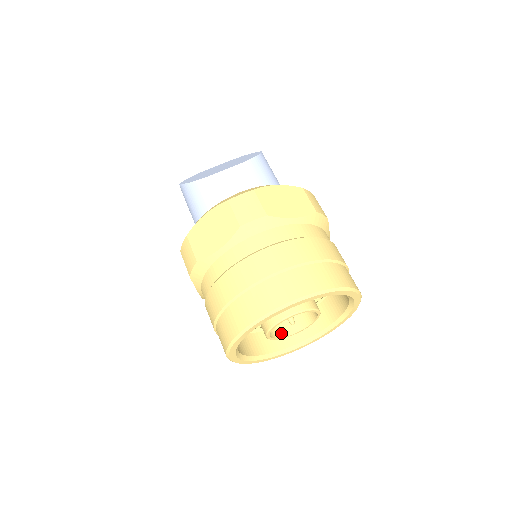
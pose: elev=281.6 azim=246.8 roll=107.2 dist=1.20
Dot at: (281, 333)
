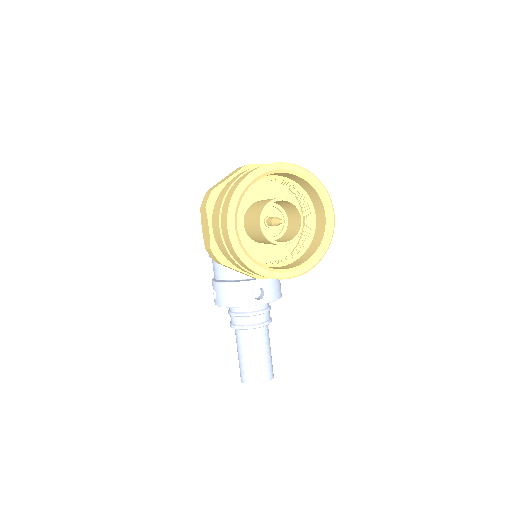
Dot at: (273, 240)
